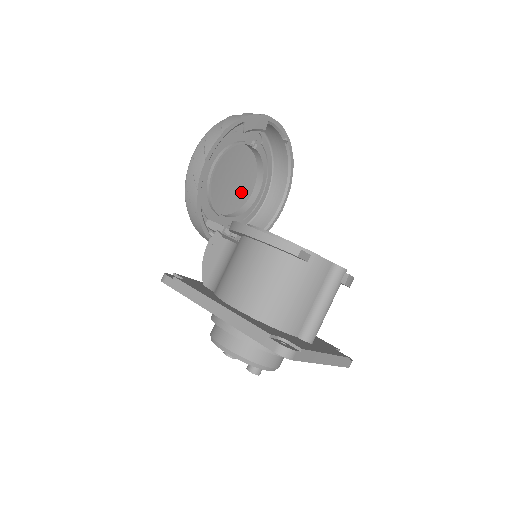
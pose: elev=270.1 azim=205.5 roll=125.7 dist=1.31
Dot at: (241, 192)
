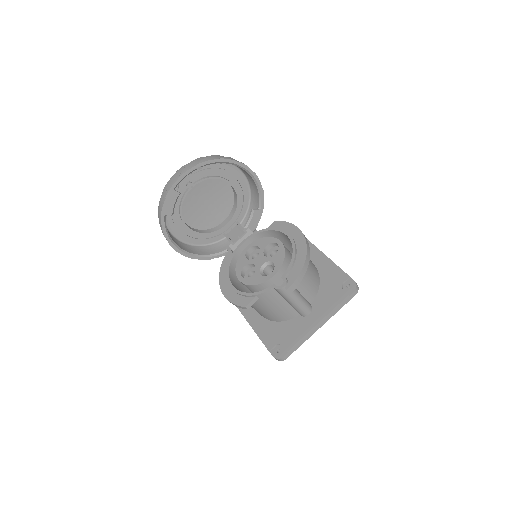
Dot at: (222, 194)
